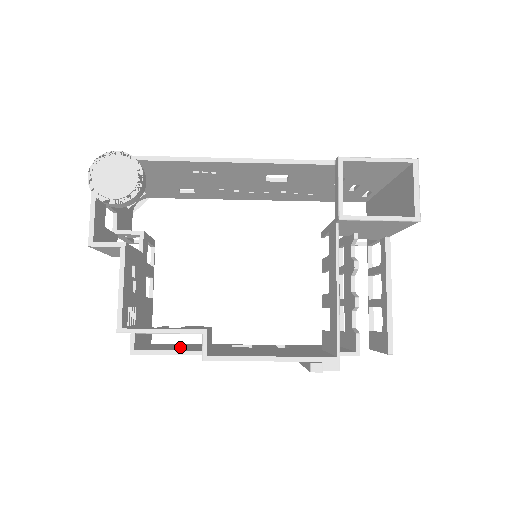
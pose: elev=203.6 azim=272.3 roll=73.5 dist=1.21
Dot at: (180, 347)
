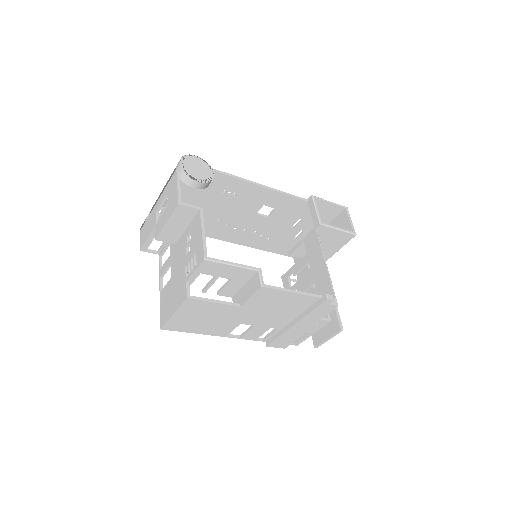
Dot at: occluded
